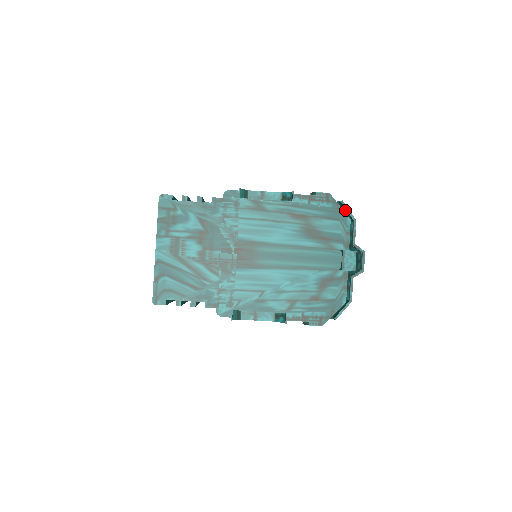
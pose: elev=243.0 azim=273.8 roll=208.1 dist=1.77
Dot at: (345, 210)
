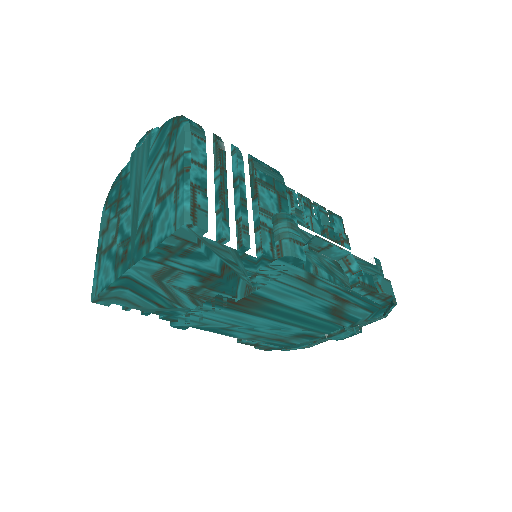
Dot at: occluded
